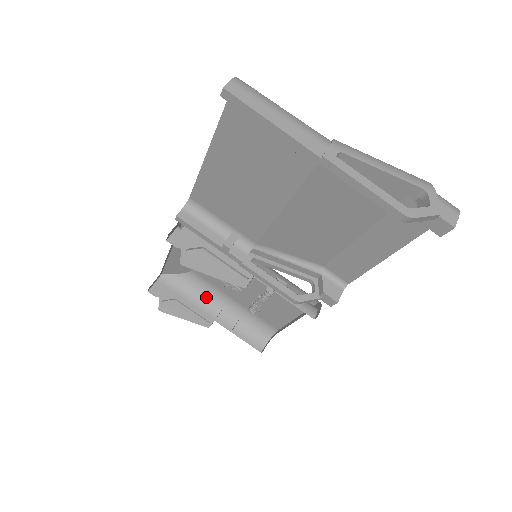
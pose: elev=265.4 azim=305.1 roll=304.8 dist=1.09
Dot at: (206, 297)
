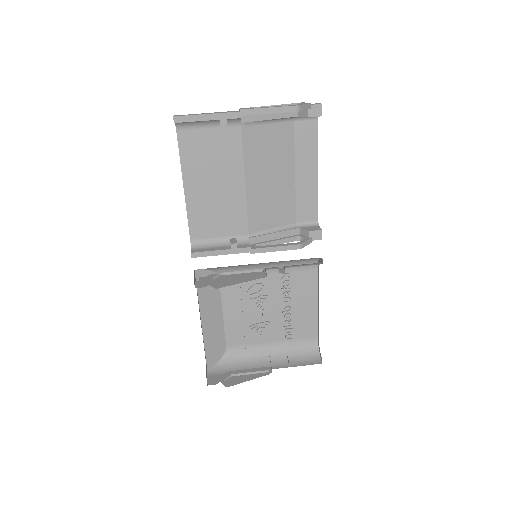
Dot at: (251, 360)
